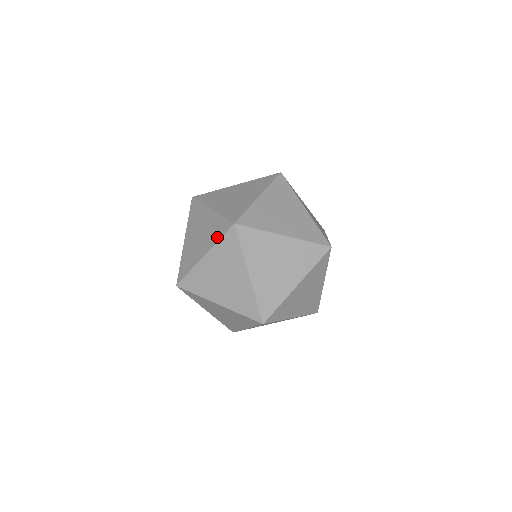
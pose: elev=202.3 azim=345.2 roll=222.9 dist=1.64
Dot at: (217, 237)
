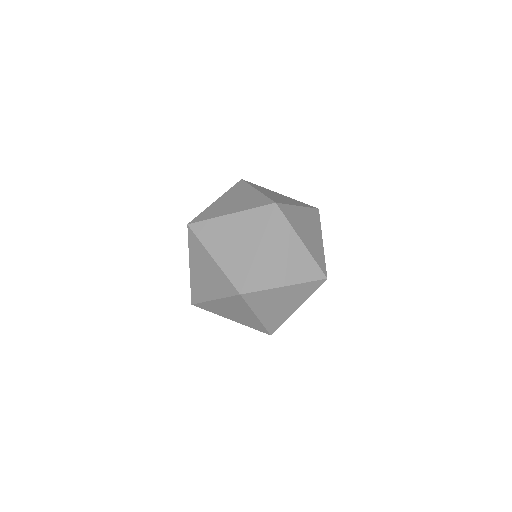
Dot at: (188, 244)
